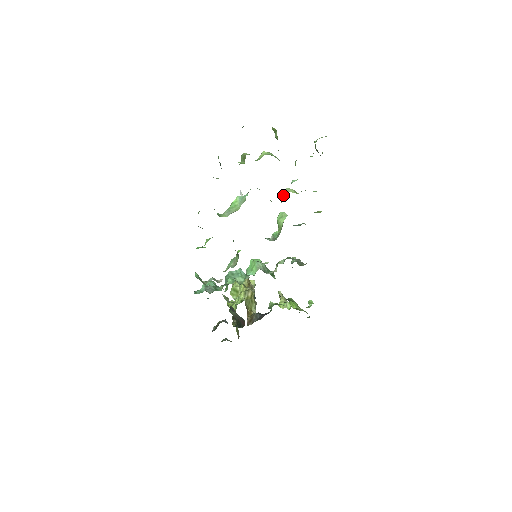
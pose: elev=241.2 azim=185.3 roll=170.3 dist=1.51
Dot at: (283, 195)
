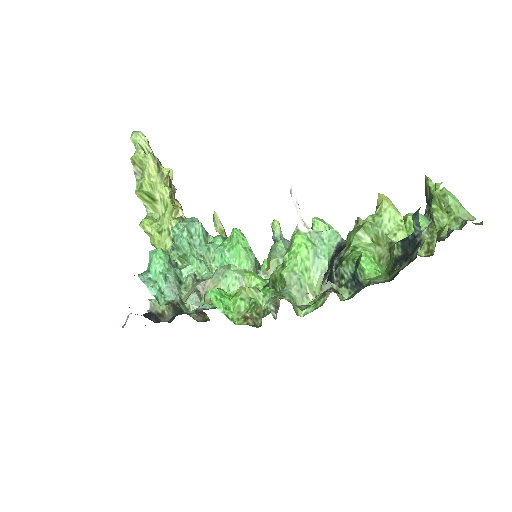
Dot at: occluded
